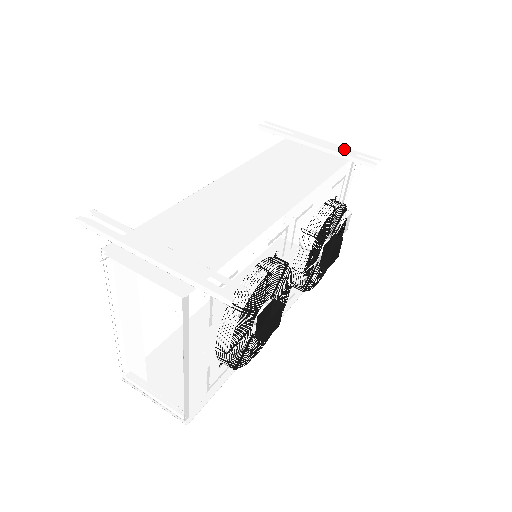
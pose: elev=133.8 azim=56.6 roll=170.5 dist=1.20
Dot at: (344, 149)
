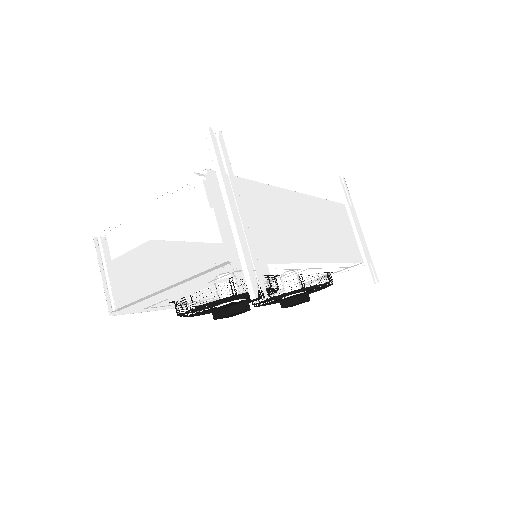
Dot at: (368, 252)
